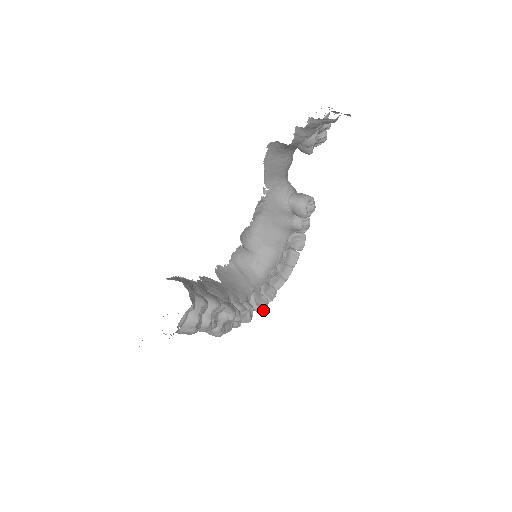
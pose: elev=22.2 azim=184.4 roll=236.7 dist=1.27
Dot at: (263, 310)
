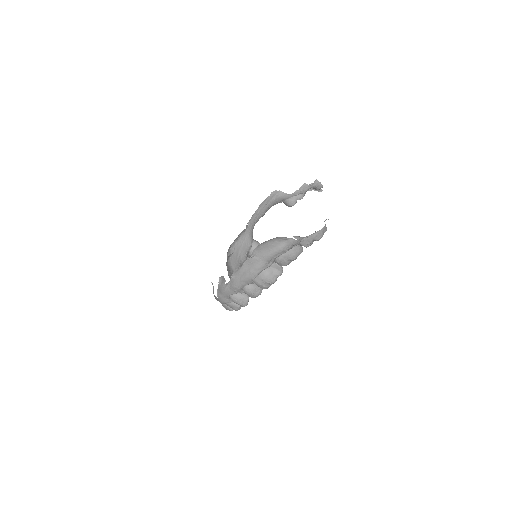
Dot at: occluded
